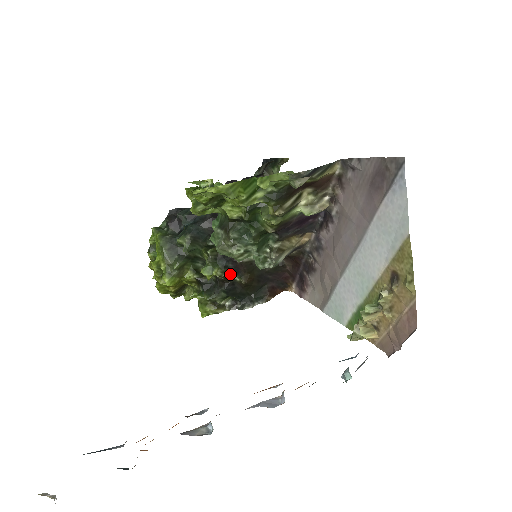
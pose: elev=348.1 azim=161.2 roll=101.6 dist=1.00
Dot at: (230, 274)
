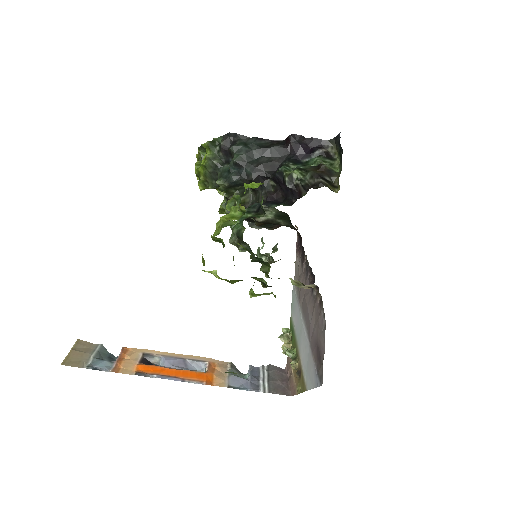
Dot at: occluded
